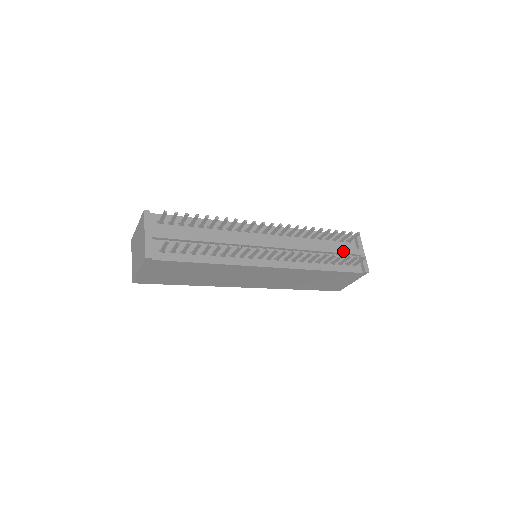
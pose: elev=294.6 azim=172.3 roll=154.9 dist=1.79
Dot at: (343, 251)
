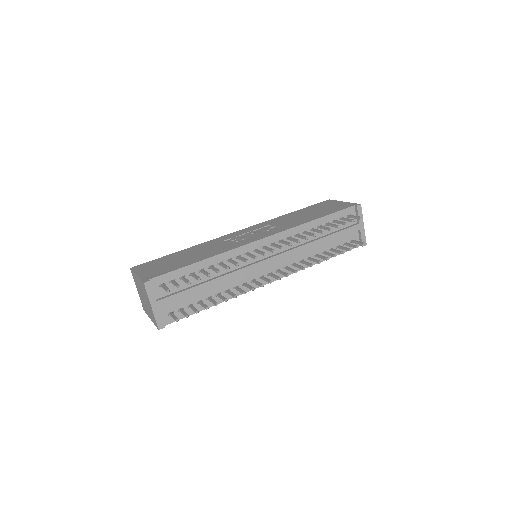
Dot at: (343, 234)
